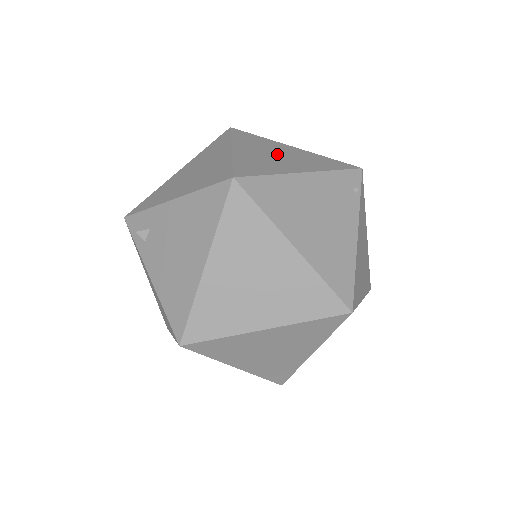
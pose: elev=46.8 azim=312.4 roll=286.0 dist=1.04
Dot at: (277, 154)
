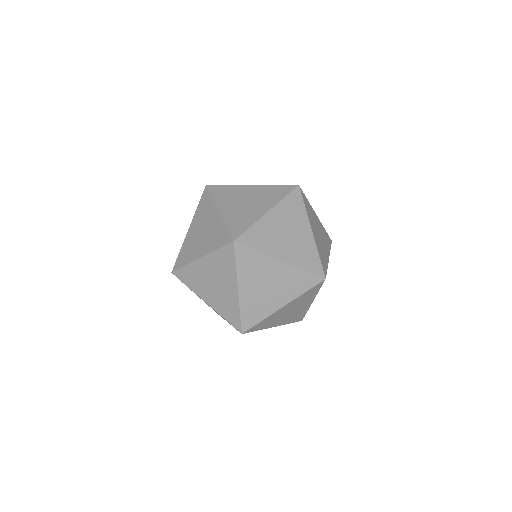
Dot at: occluded
